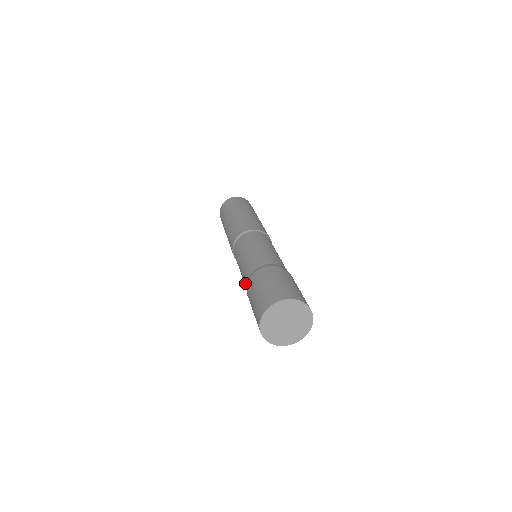
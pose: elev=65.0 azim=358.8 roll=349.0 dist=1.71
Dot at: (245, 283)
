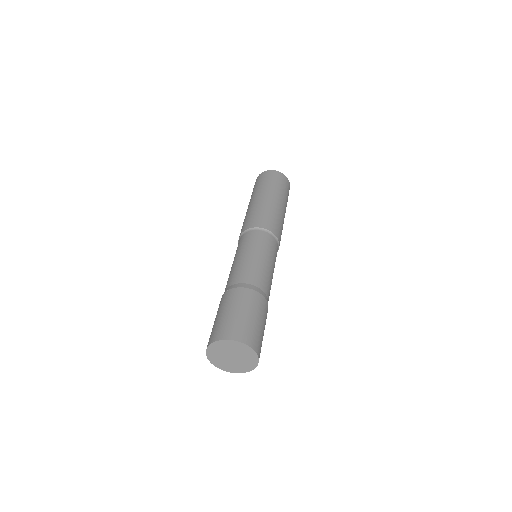
Dot at: occluded
